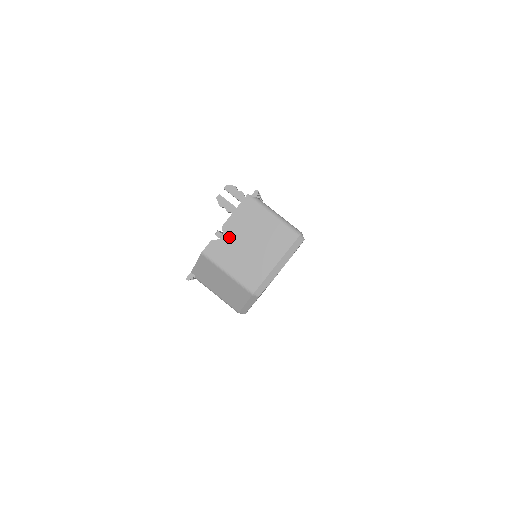
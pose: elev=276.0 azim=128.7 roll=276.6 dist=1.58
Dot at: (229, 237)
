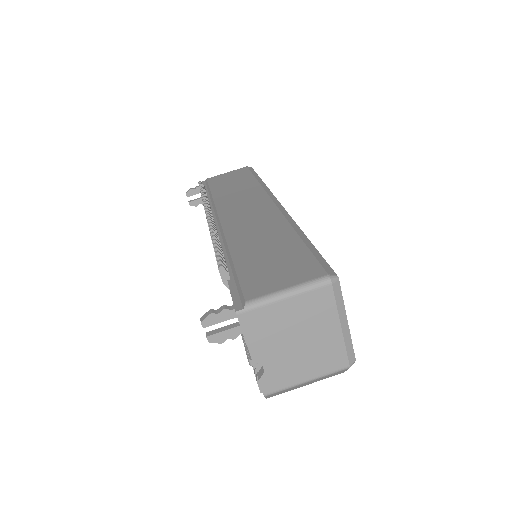
Dot at: (270, 360)
